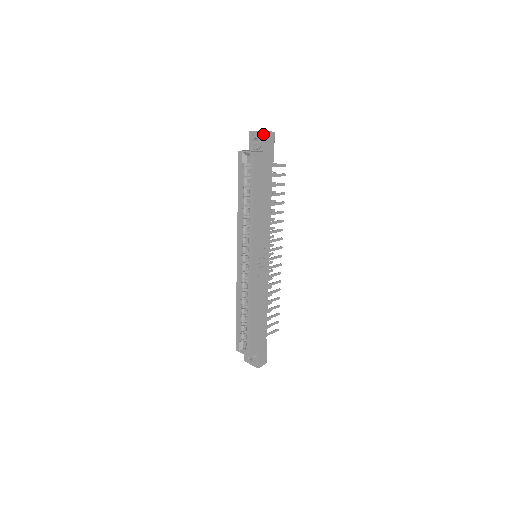
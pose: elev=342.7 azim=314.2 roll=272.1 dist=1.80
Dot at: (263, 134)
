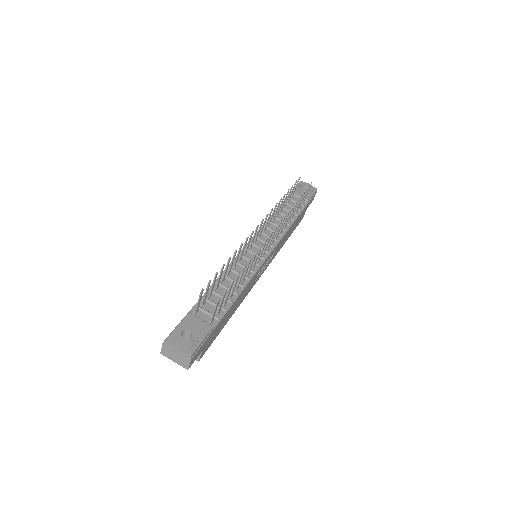
Dot at: (187, 366)
